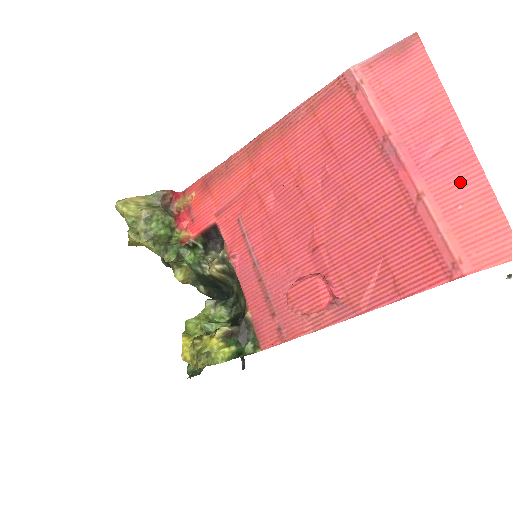
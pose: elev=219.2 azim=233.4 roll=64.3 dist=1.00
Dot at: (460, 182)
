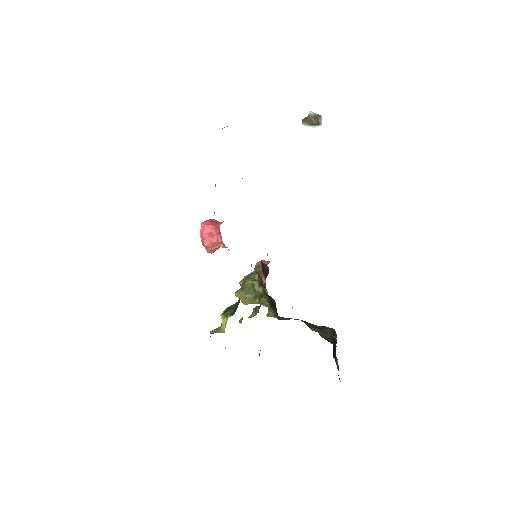
Dot at: occluded
